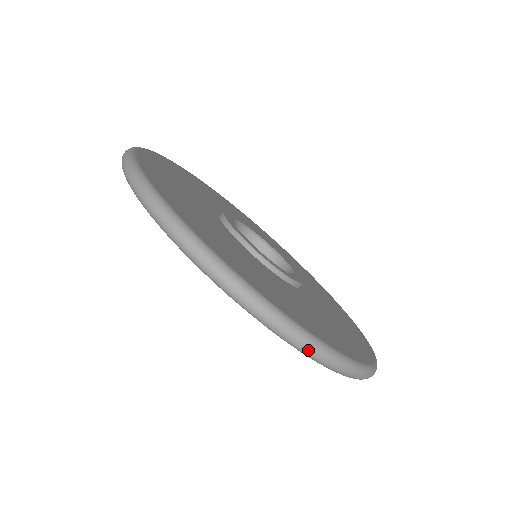
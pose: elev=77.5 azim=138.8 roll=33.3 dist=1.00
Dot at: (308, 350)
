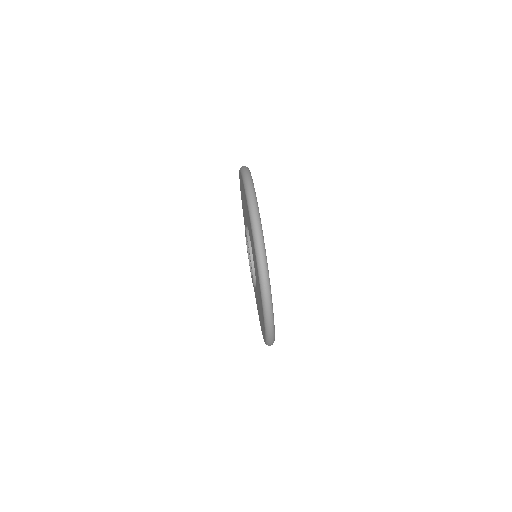
Dot at: (247, 179)
